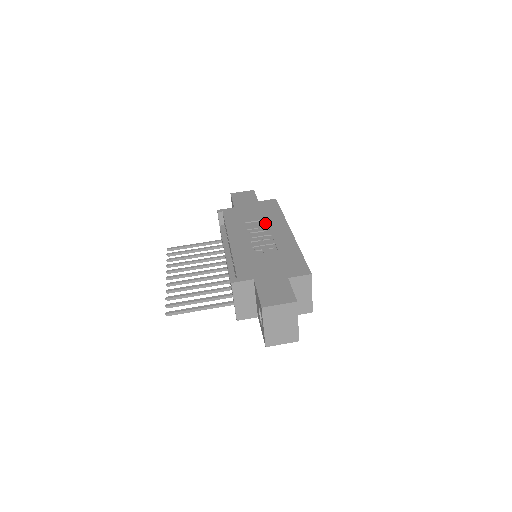
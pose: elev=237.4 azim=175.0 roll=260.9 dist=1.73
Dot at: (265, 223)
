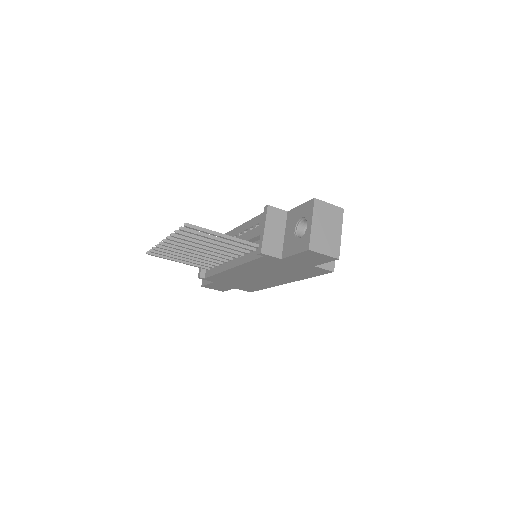
Dot at: occluded
